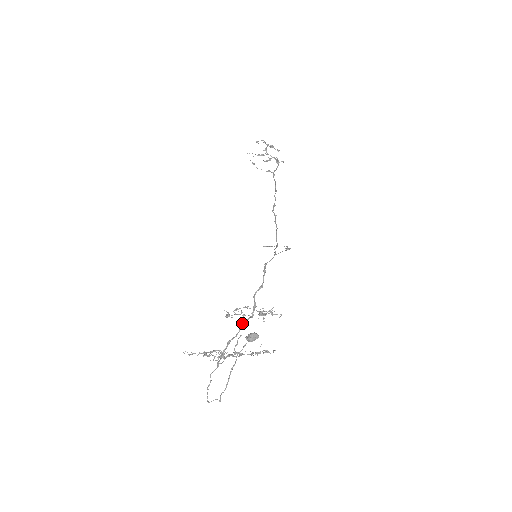
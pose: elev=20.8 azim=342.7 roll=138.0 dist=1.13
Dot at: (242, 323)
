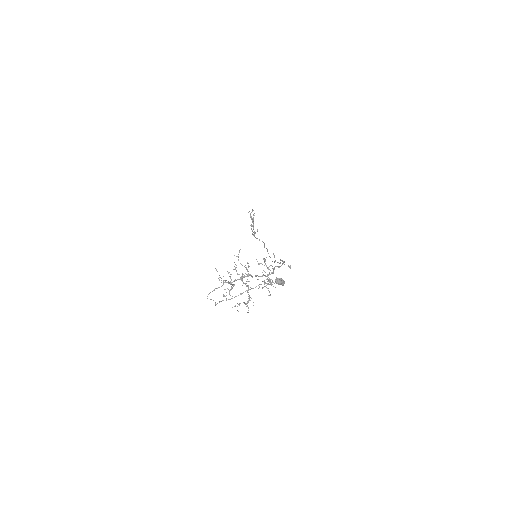
Dot at: occluded
